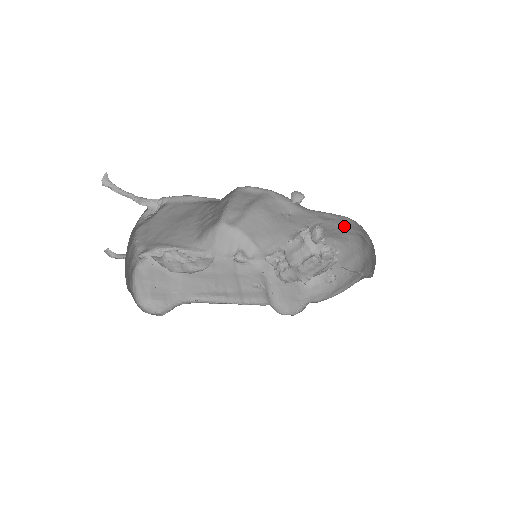
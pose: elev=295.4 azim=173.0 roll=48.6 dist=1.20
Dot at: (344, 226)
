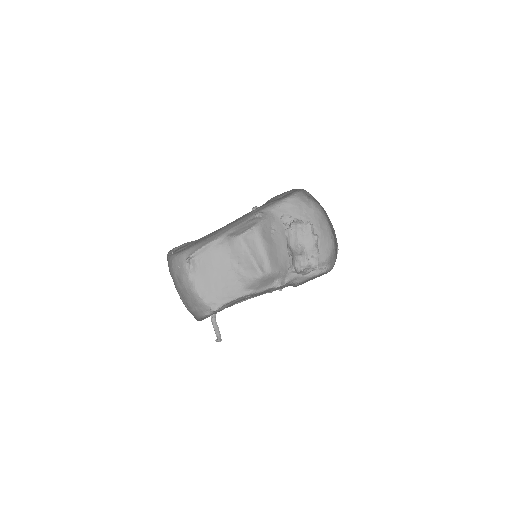
Dot at: (303, 207)
